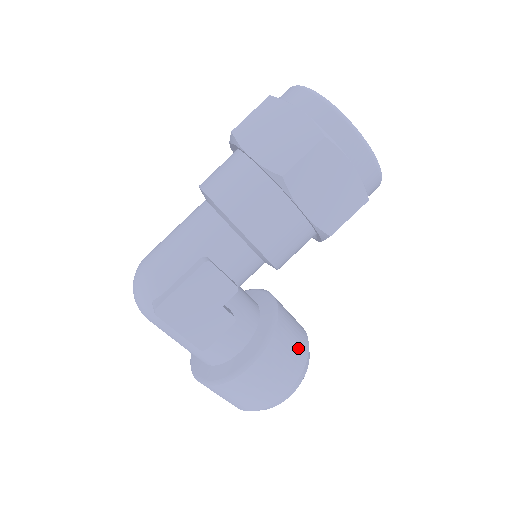
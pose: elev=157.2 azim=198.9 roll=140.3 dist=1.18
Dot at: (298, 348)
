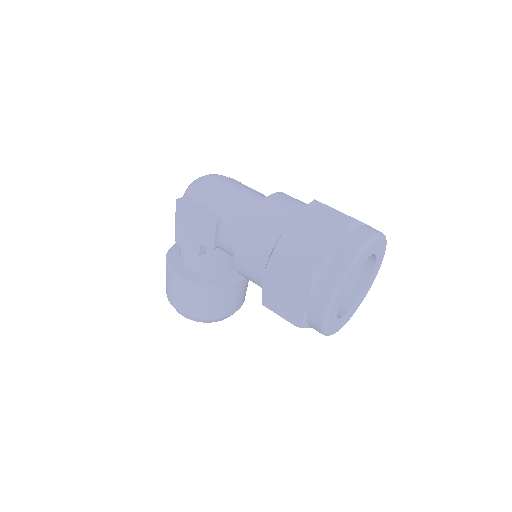
Dot at: (209, 310)
